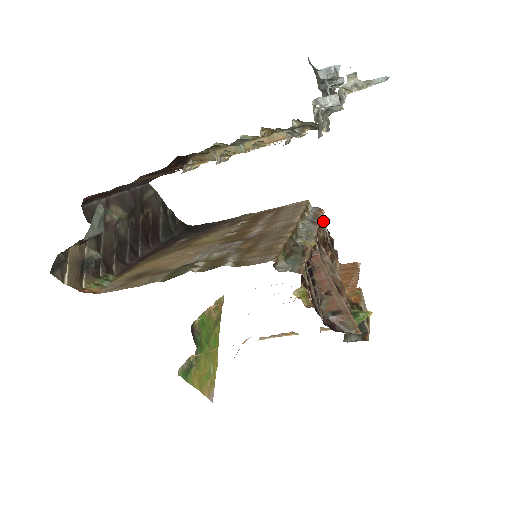
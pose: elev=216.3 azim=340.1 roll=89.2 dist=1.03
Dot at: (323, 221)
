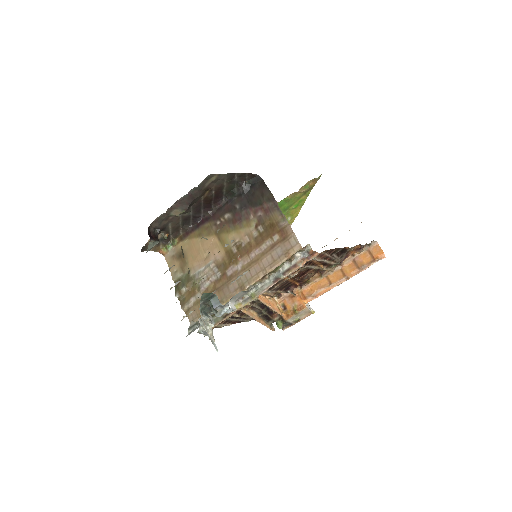
Dot at: (304, 266)
